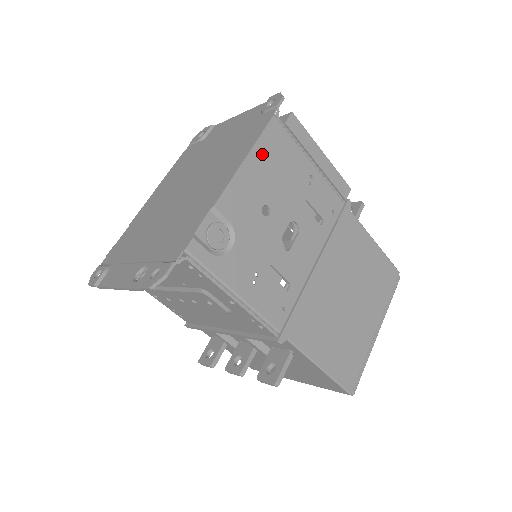
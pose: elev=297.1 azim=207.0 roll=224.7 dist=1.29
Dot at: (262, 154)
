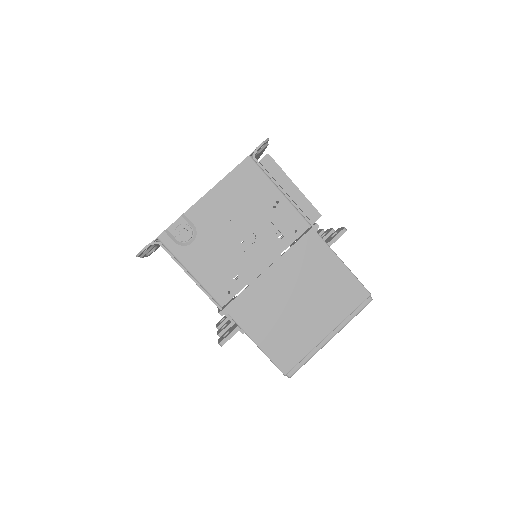
Dot at: (232, 183)
